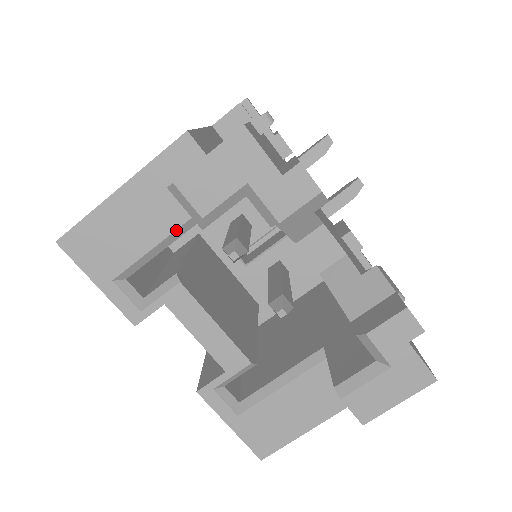
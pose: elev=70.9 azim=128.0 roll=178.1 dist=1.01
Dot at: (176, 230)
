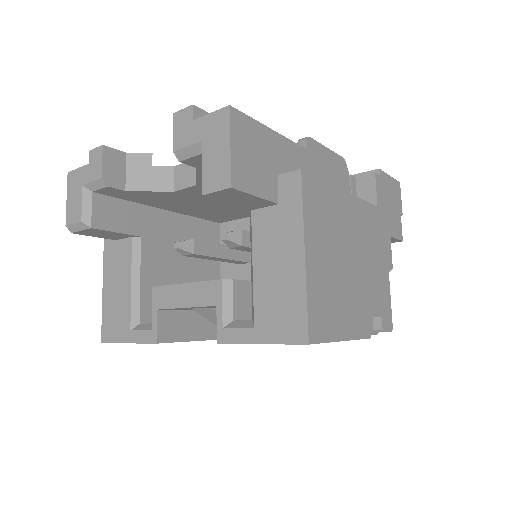
Dot at: (132, 265)
